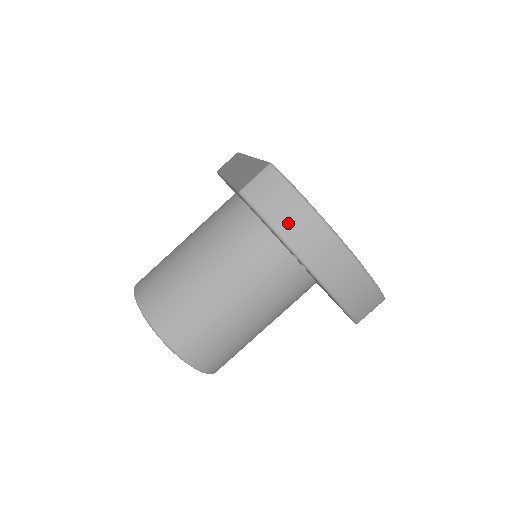
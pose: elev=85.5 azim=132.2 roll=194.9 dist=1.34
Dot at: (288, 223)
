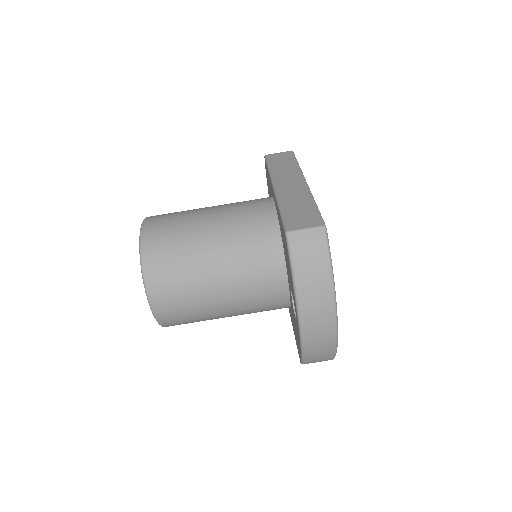
Dot at: (308, 282)
